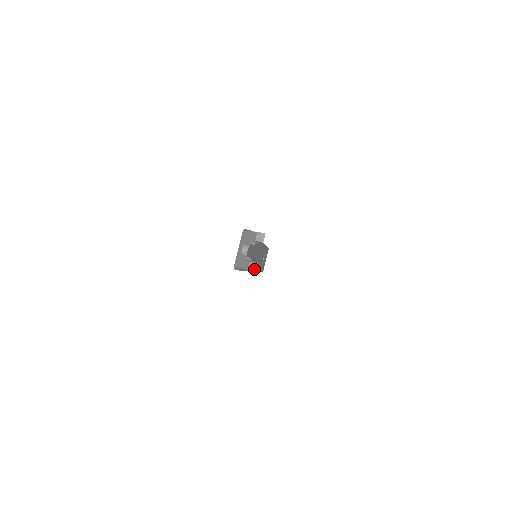
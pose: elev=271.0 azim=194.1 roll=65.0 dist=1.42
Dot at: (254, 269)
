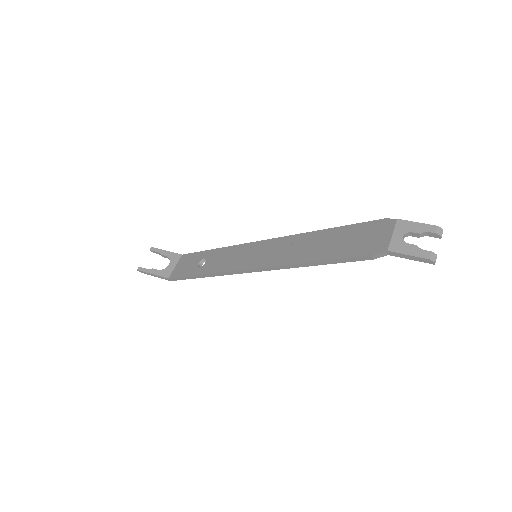
Dot at: occluded
